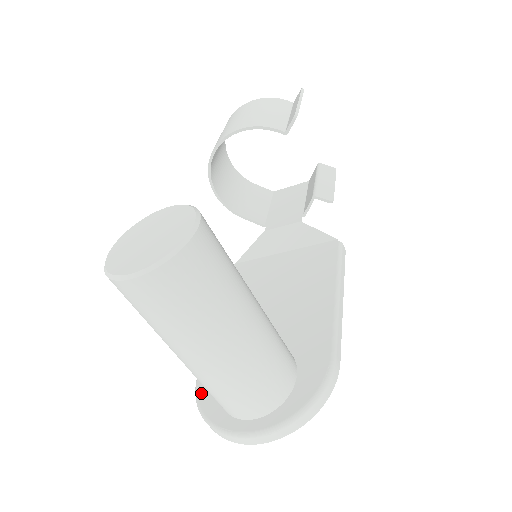
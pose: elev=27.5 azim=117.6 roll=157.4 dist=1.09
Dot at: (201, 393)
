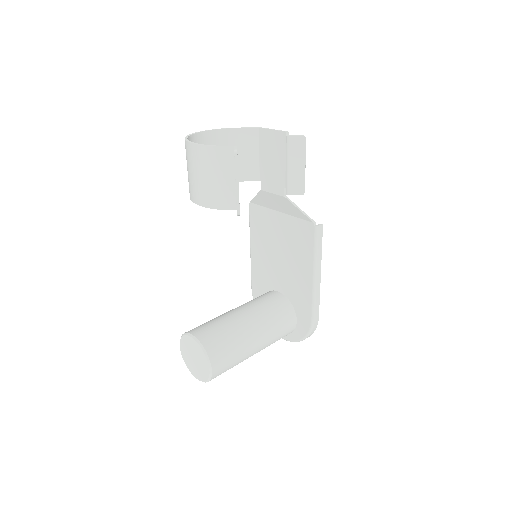
Dot at: occluded
